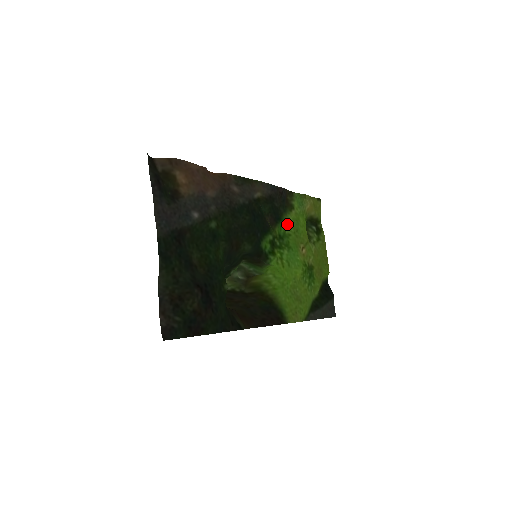
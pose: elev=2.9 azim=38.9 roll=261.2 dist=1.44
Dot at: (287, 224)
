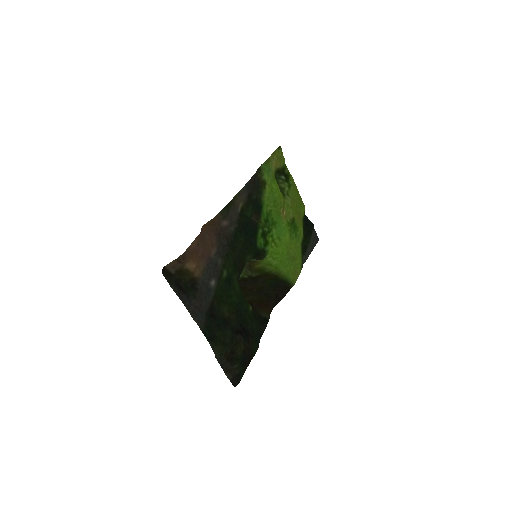
Dot at: (266, 203)
